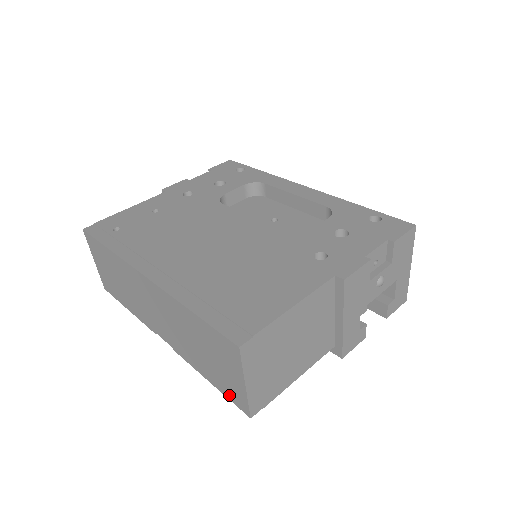
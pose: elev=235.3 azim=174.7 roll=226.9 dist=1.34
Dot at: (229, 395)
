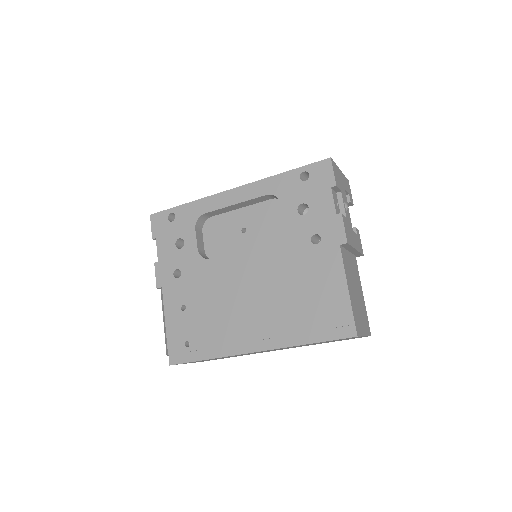
Dot at: occluded
